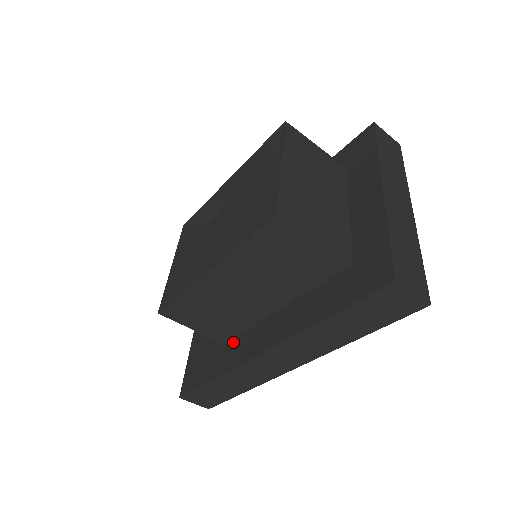
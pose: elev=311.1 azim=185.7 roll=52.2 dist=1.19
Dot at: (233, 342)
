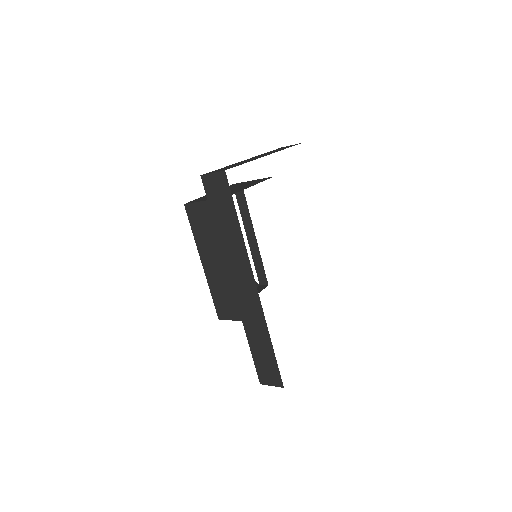
Dot at: occluded
